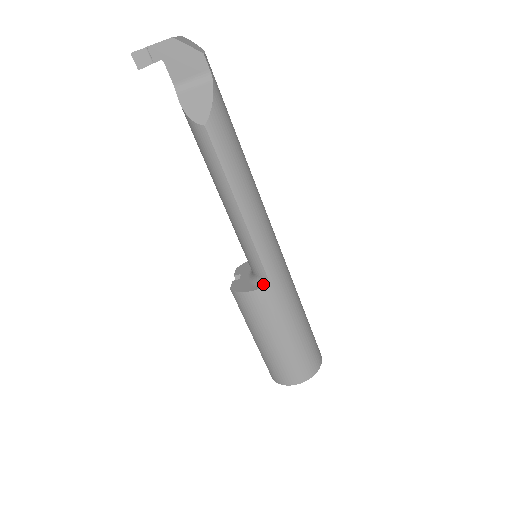
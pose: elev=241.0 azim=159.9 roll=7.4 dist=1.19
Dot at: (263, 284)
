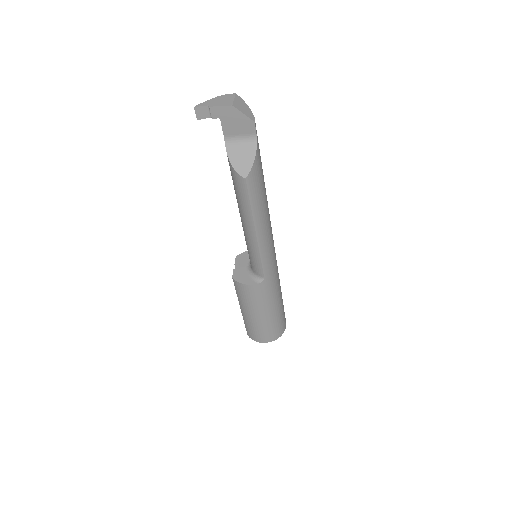
Dot at: (260, 281)
